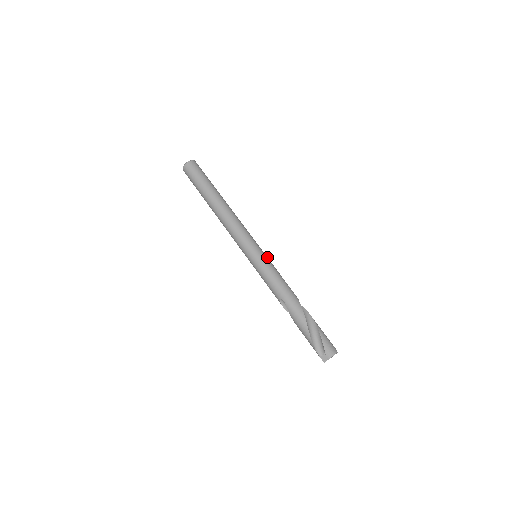
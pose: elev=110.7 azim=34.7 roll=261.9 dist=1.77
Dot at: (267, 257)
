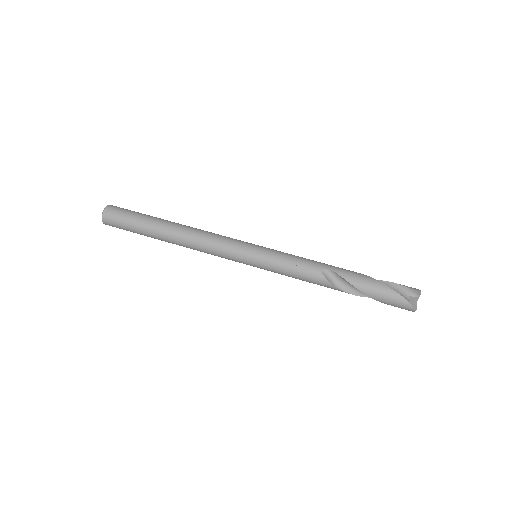
Dot at: occluded
